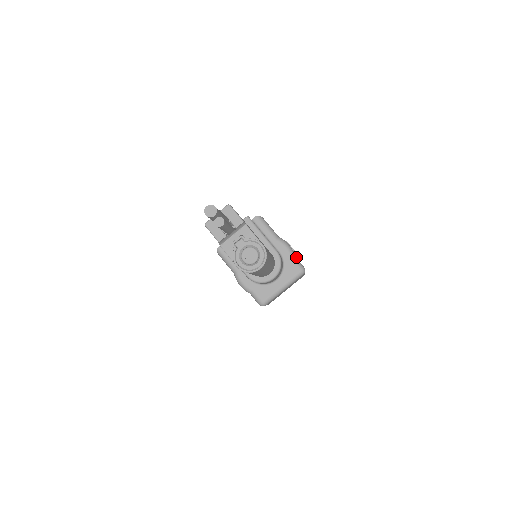
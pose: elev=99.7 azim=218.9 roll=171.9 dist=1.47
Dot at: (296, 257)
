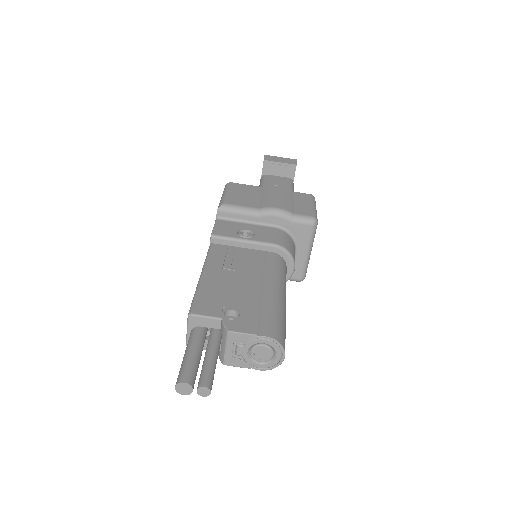
Dot at: (288, 168)
